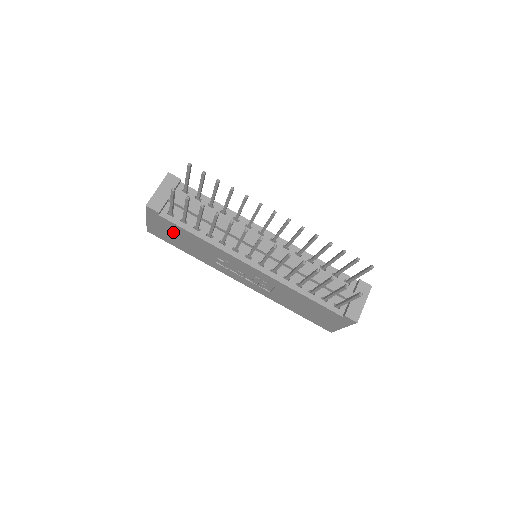
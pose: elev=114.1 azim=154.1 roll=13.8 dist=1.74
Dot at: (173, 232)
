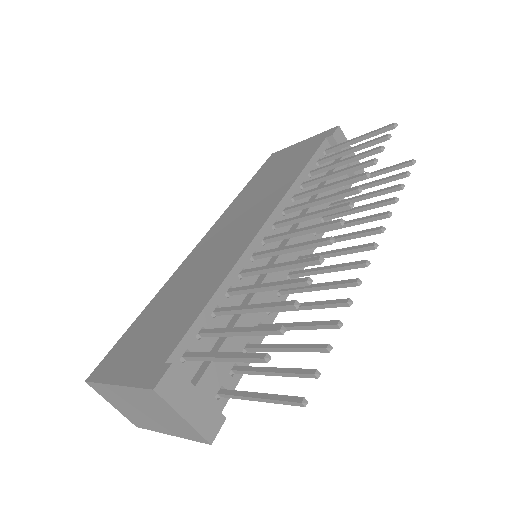
Dot at: occluded
